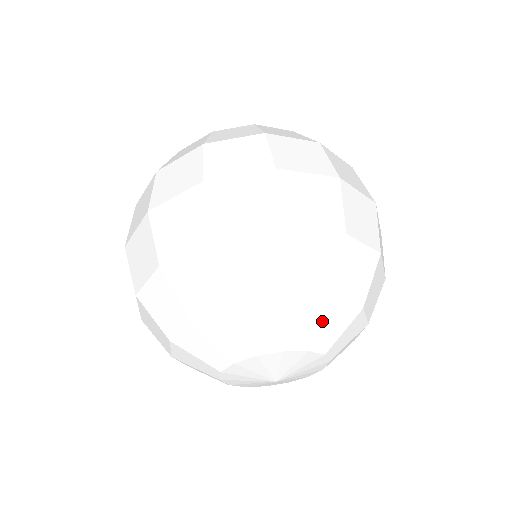
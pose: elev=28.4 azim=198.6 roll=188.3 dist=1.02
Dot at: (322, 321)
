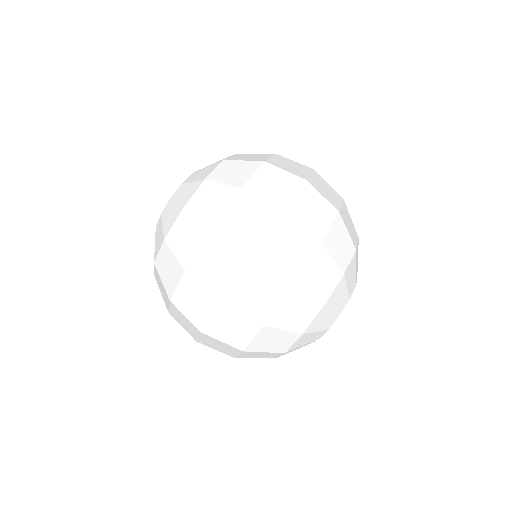
Dot at: occluded
